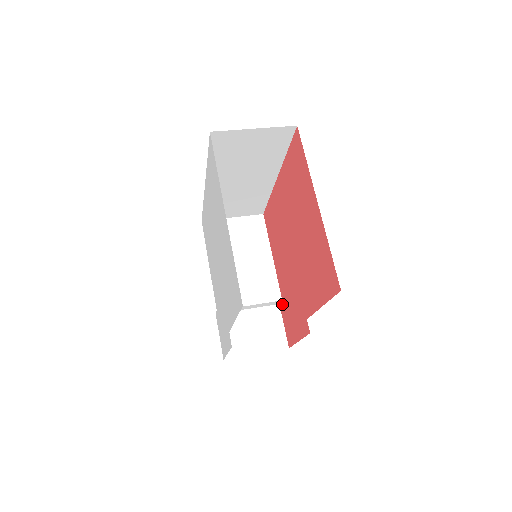
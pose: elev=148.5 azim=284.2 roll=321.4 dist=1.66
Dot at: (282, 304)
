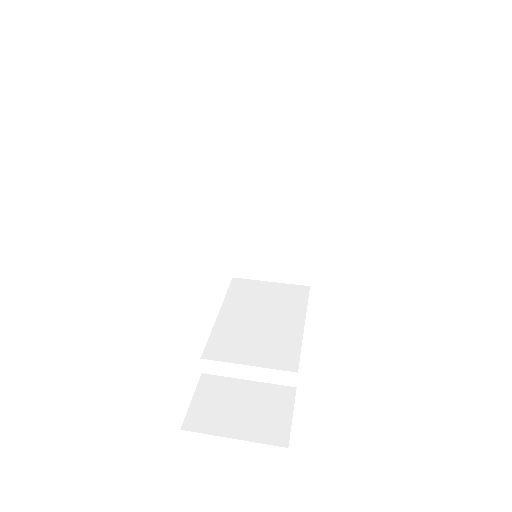
Dot at: occluded
